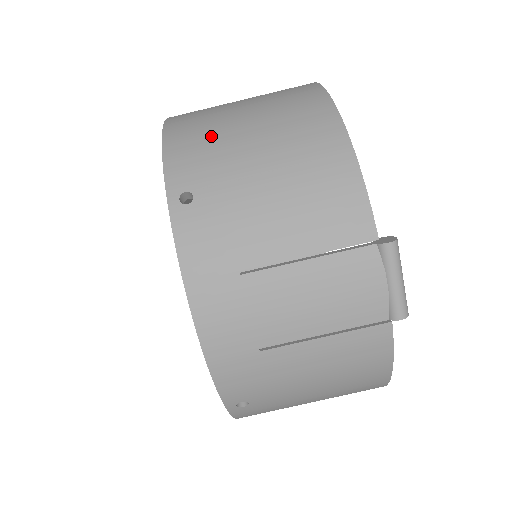
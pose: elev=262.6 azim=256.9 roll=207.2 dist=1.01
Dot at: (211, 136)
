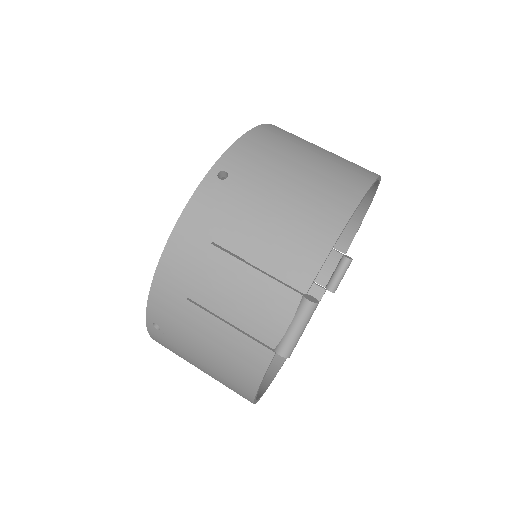
Dot at: (274, 153)
